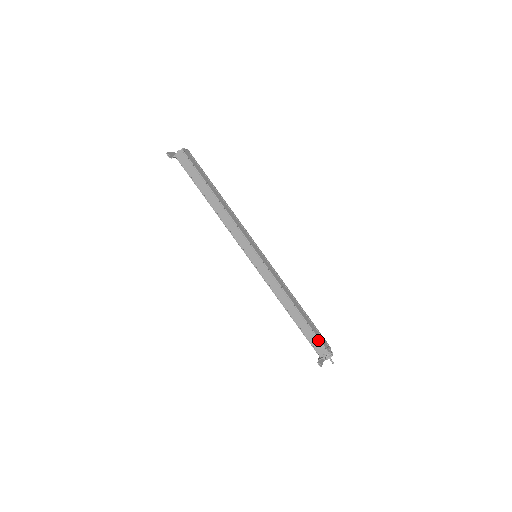
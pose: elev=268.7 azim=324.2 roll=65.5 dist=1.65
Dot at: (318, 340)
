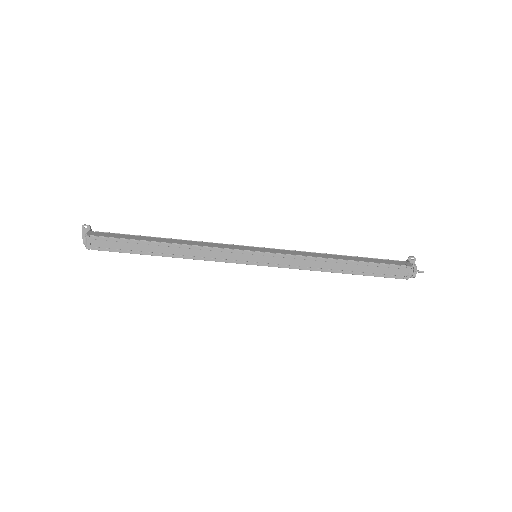
Dot at: (387, 277)
